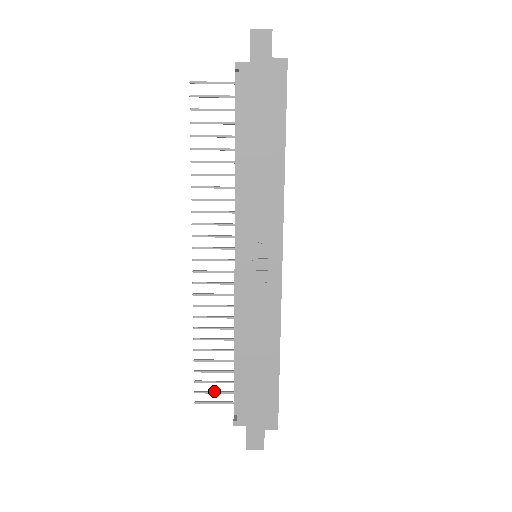
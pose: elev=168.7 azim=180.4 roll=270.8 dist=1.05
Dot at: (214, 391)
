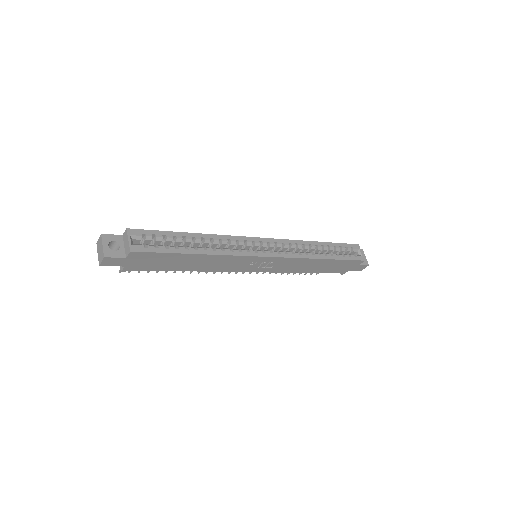
Dot at: occluded
